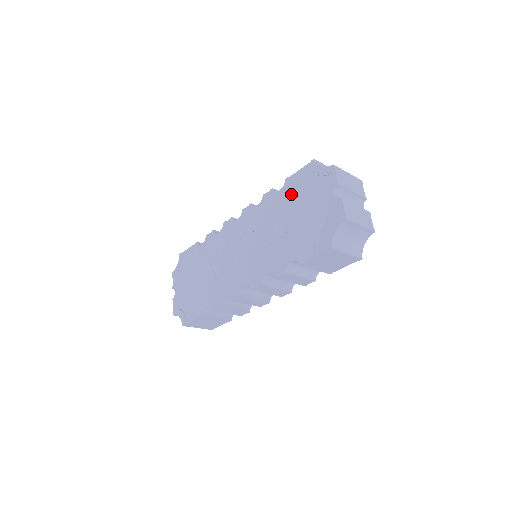
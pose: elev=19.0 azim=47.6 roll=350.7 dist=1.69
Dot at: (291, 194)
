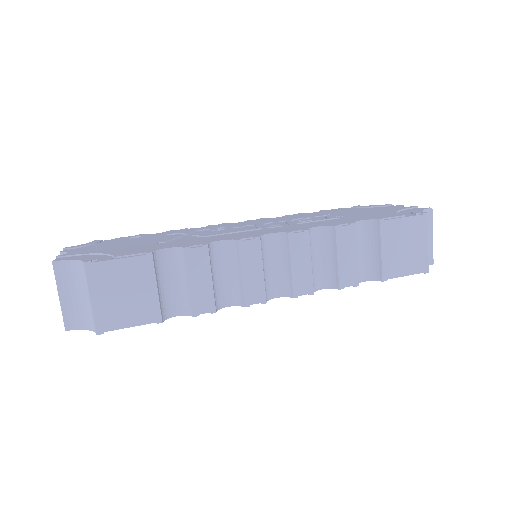
Dot at: (335, 211)
